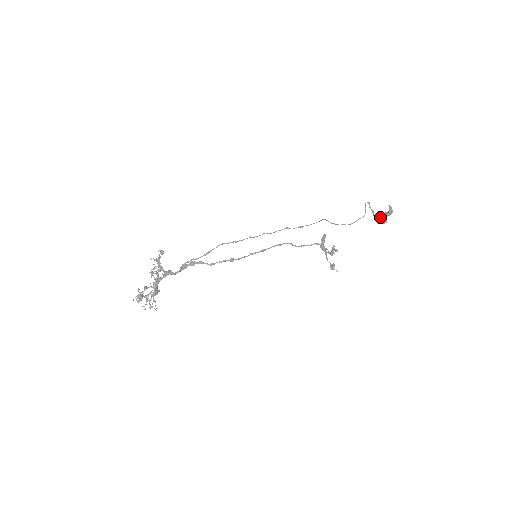
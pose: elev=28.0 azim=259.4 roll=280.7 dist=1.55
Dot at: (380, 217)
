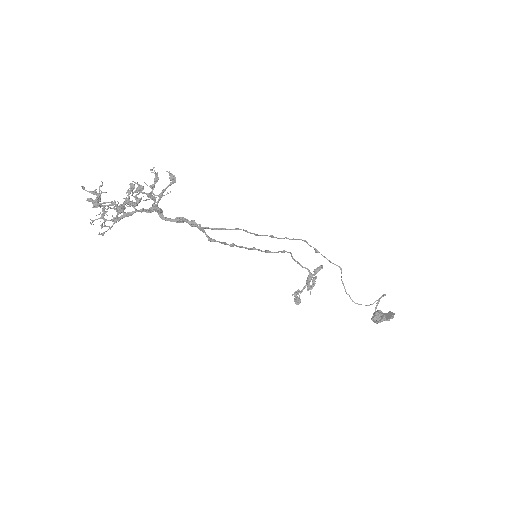
Dot at: (378, 316)
